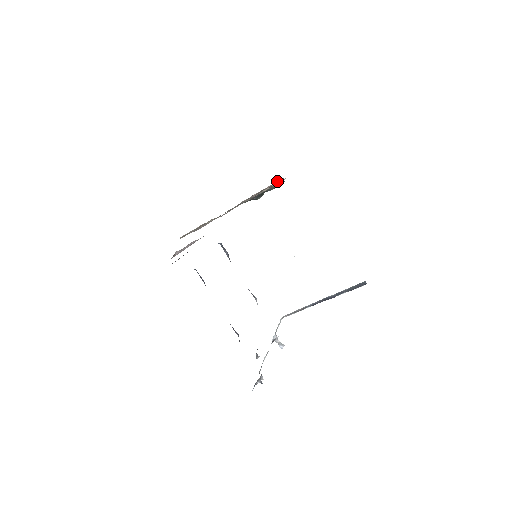
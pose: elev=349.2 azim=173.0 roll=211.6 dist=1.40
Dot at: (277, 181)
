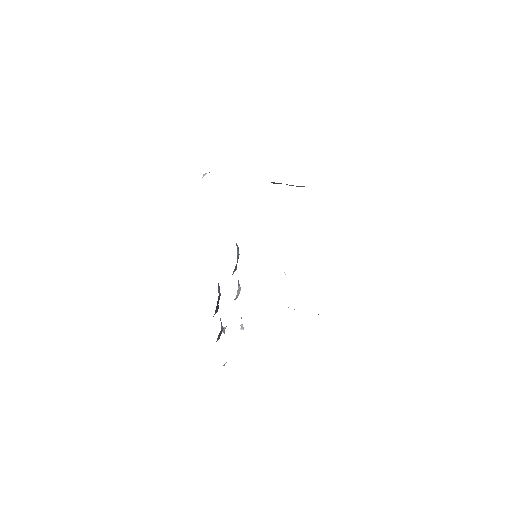
Dot at: occluded
